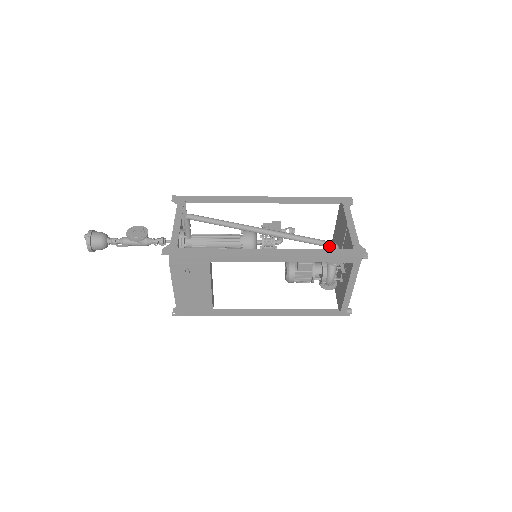
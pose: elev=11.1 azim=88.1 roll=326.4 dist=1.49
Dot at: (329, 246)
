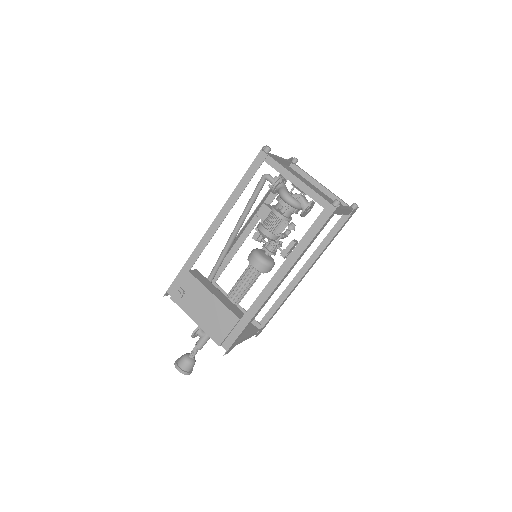
Dot at: (261, 181)
